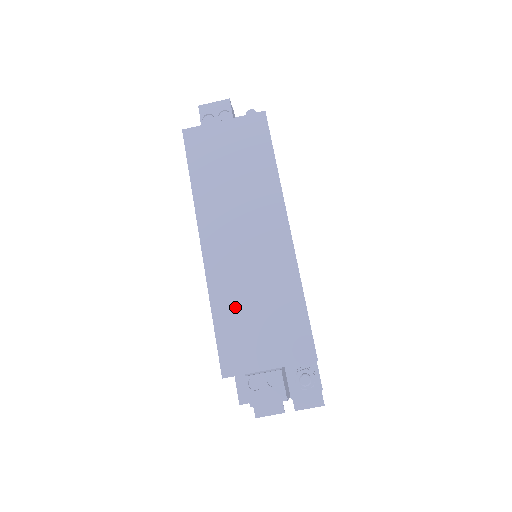
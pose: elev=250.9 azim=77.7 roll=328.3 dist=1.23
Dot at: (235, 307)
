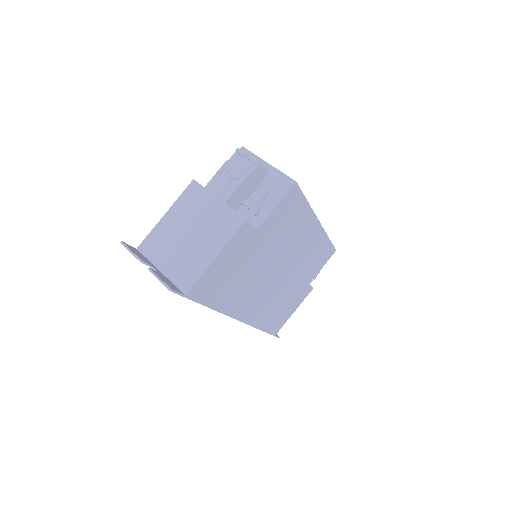
Dot at: occluded
